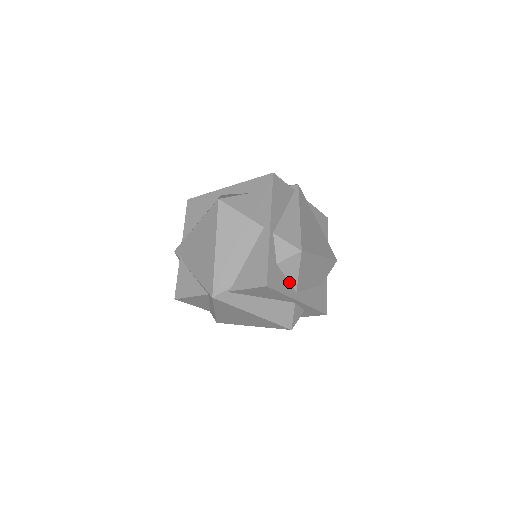
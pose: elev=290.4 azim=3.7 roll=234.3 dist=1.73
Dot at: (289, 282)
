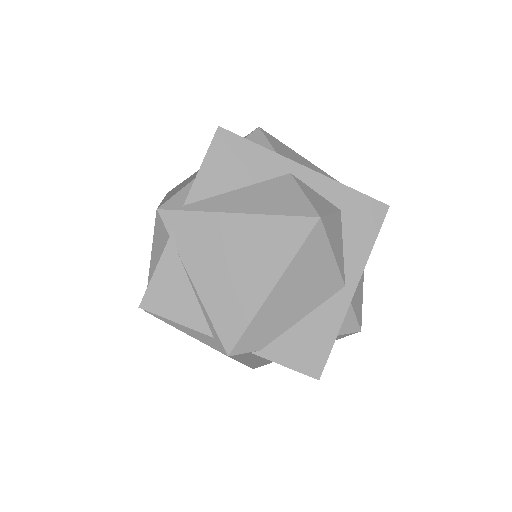
Dot at: occluded
